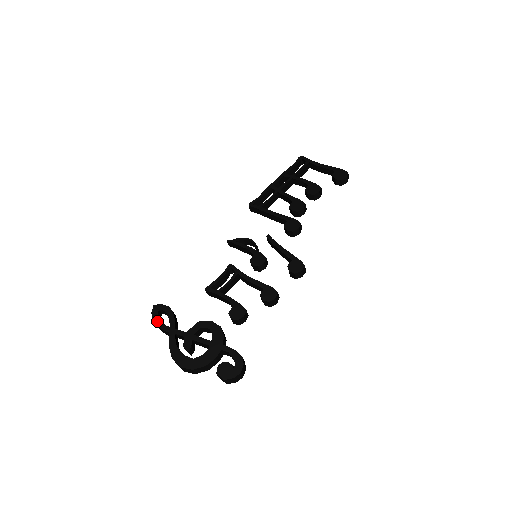
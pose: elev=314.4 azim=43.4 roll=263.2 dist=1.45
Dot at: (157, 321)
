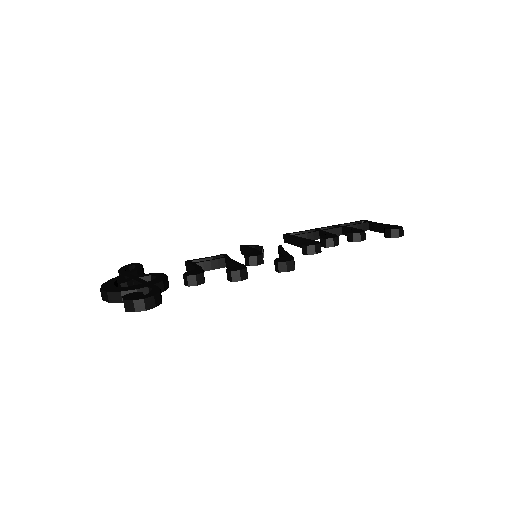
Dot at: (122, 269)
